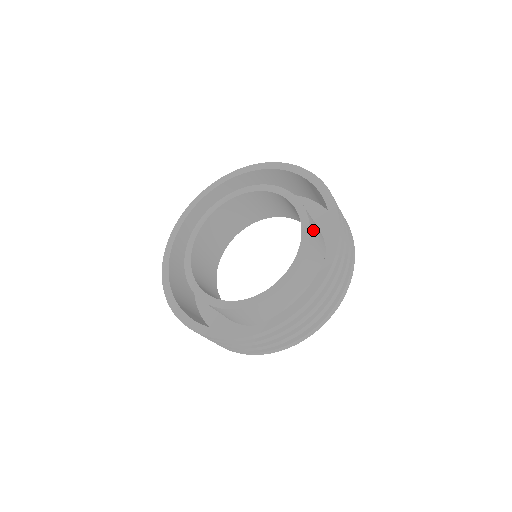
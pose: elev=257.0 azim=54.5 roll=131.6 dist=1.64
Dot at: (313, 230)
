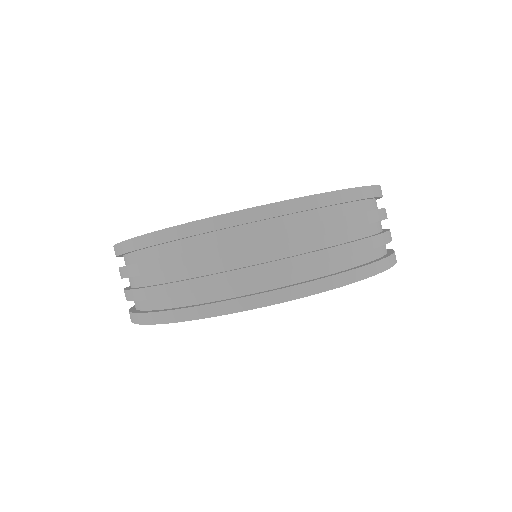
Dot at: occluded
